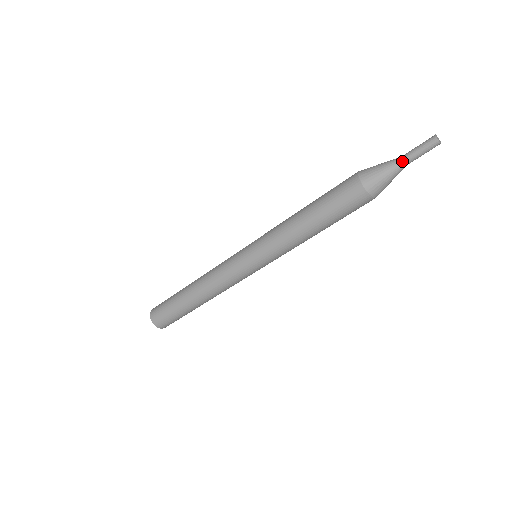
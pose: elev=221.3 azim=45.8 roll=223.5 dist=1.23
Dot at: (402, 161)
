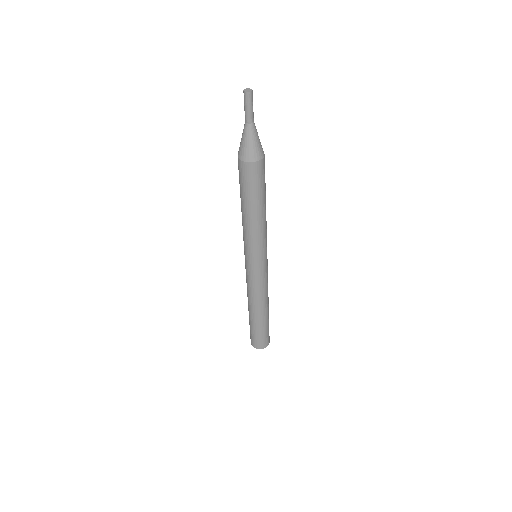
Dot at: (245, 123)
